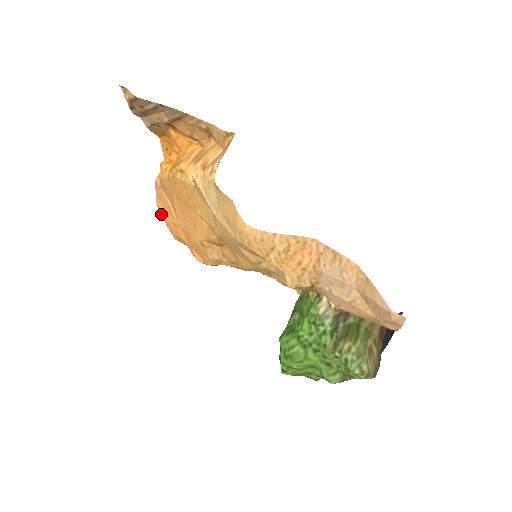
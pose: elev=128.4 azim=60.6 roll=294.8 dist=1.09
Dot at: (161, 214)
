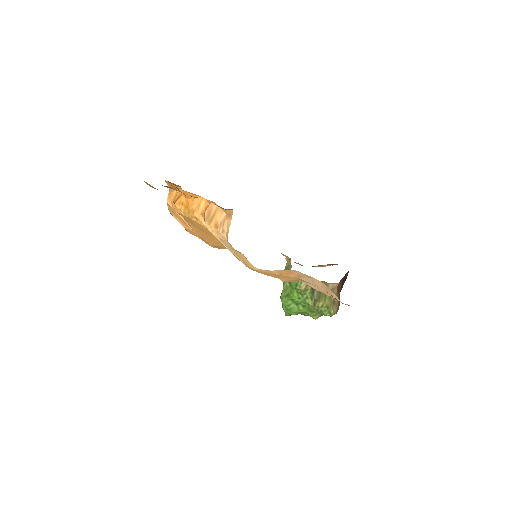
Dot at: occluded
